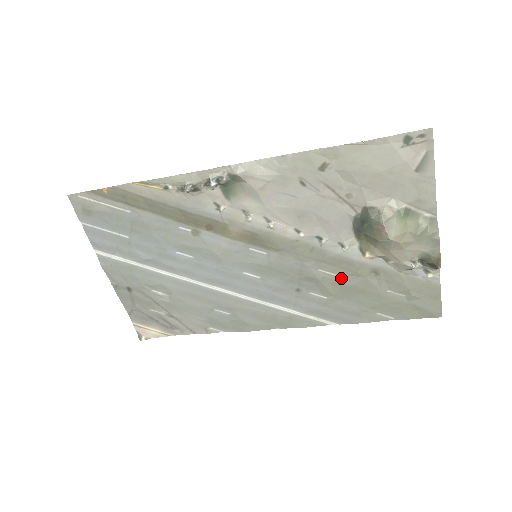
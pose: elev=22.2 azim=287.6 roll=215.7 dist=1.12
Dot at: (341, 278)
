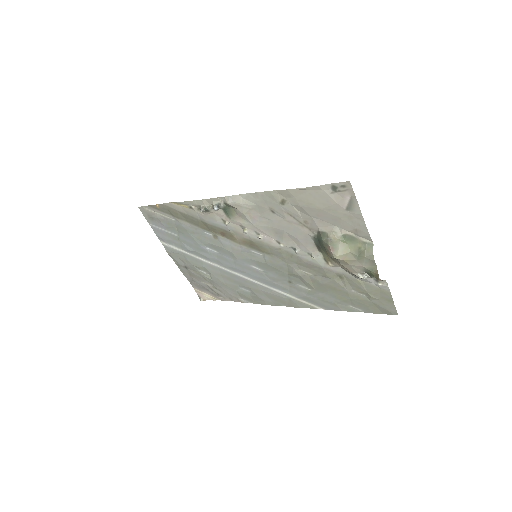
Dot at: (316, 277)
